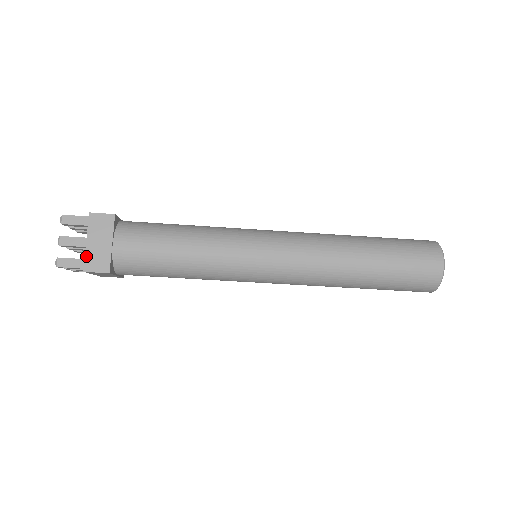
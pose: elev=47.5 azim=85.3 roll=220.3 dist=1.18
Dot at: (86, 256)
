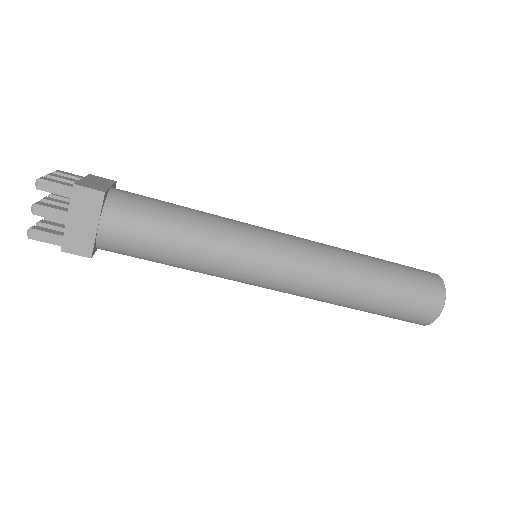
Dot at: (65, 234)
